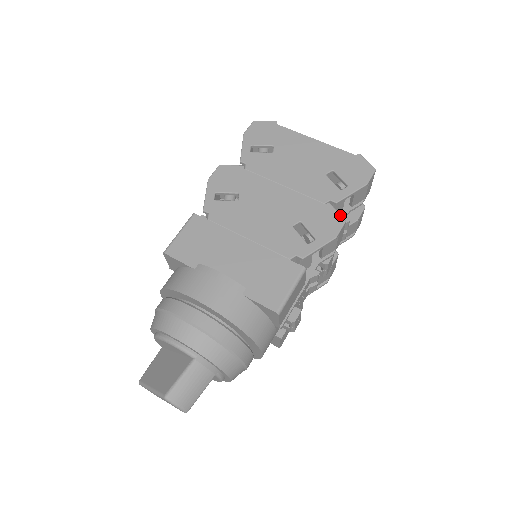
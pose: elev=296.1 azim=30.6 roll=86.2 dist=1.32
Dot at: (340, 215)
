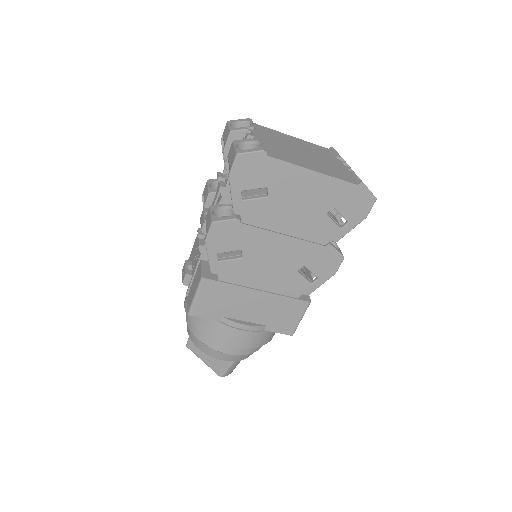
Dot at: (339, 254)
